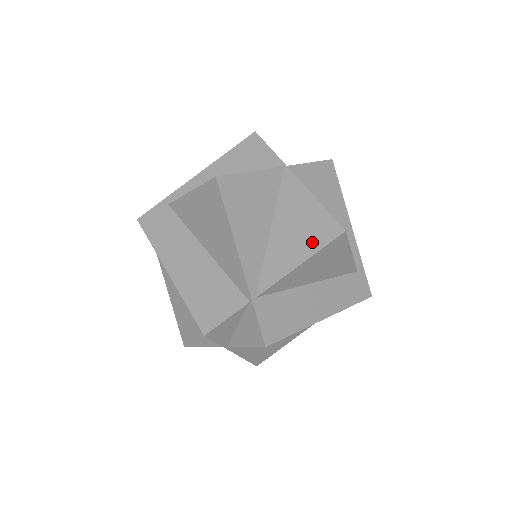
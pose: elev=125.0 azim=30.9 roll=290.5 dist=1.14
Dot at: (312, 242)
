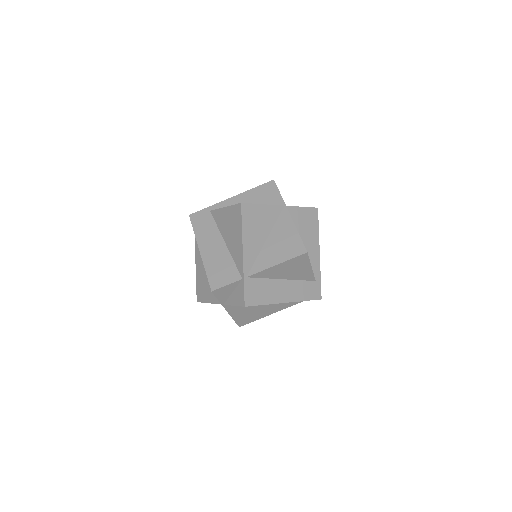
Dot at: (287, 254)
